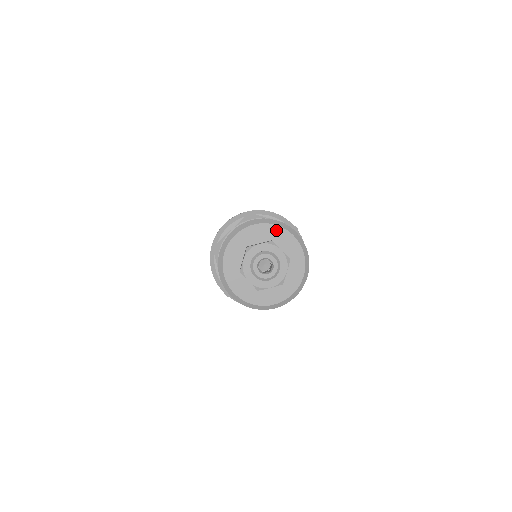
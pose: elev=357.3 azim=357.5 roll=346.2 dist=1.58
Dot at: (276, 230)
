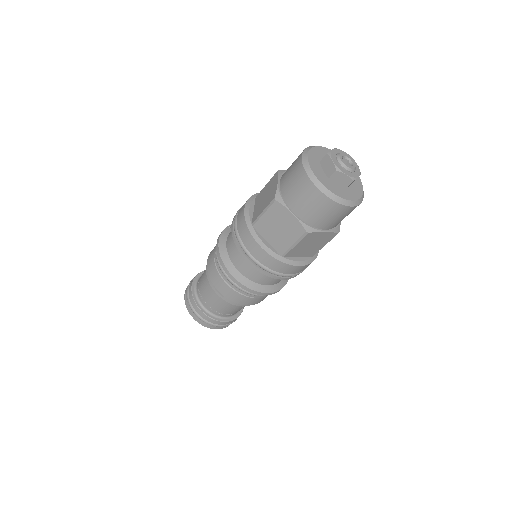
Dot at: (325, 150)
